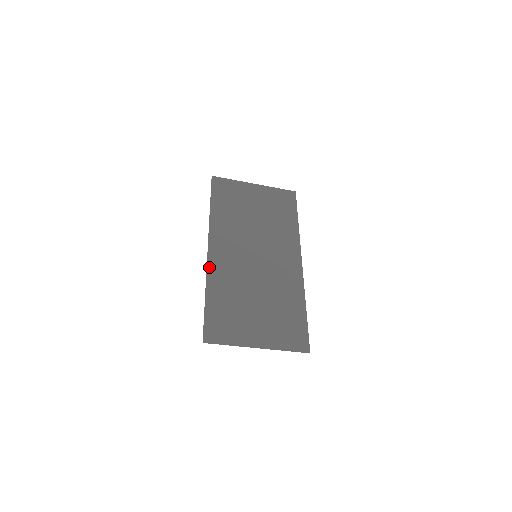
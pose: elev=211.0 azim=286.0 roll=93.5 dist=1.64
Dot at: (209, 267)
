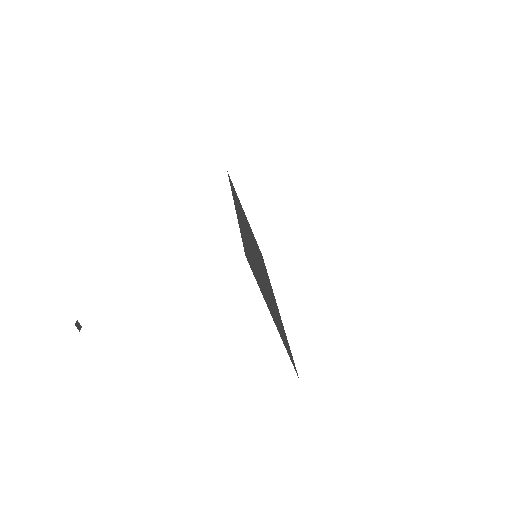
Dot at: (237, 214)
